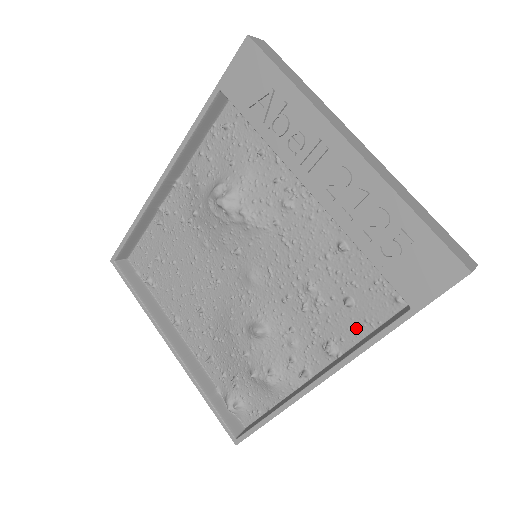
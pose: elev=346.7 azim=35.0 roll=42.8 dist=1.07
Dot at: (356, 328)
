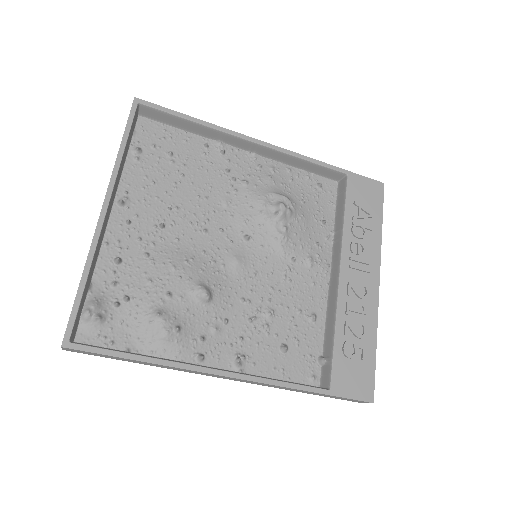
Dot at: (271, 367)
